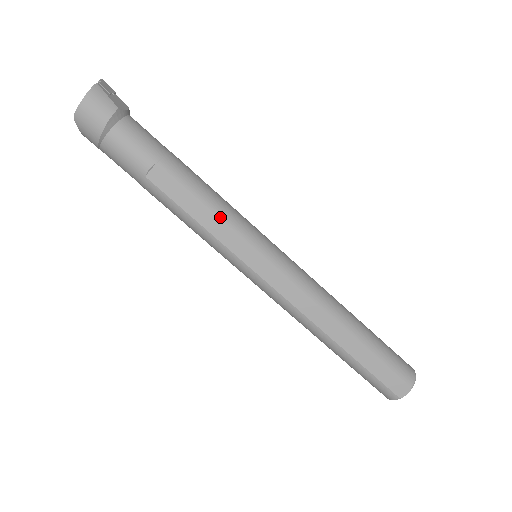
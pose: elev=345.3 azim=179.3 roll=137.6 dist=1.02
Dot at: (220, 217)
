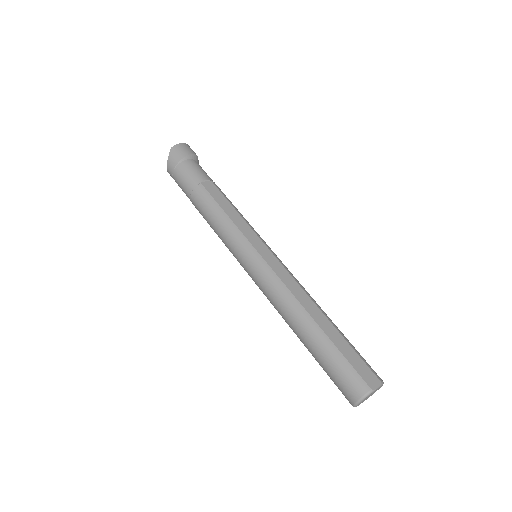
Dot at: (241, 216)
